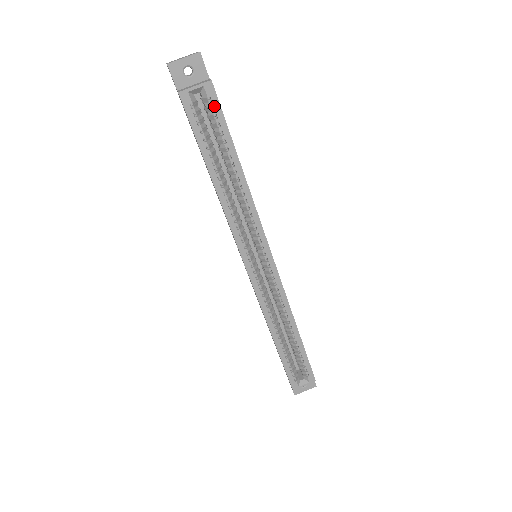
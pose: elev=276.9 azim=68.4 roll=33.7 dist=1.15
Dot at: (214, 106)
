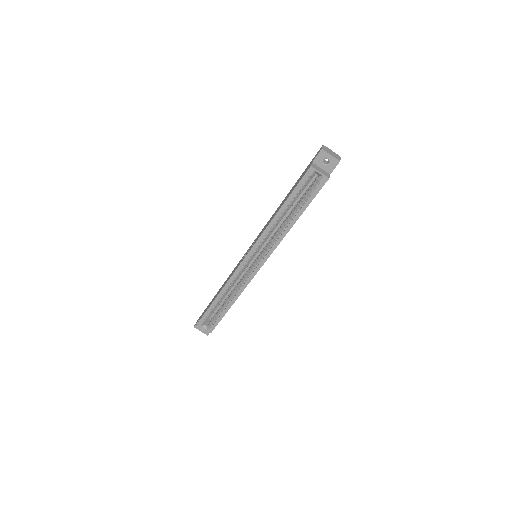
Dot at: (317, 188)
